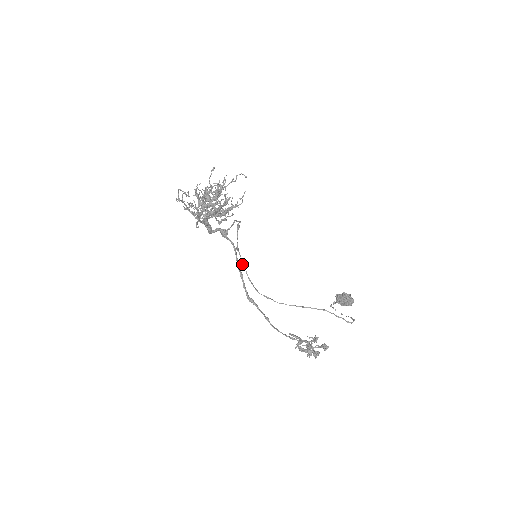
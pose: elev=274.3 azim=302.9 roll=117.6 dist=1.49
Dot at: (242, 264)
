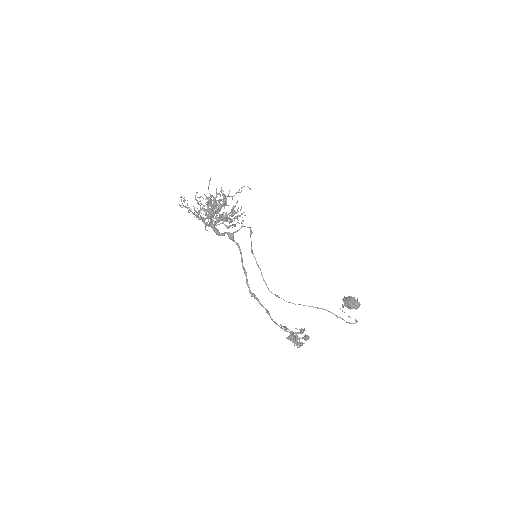
Dot at: (258, 266)
